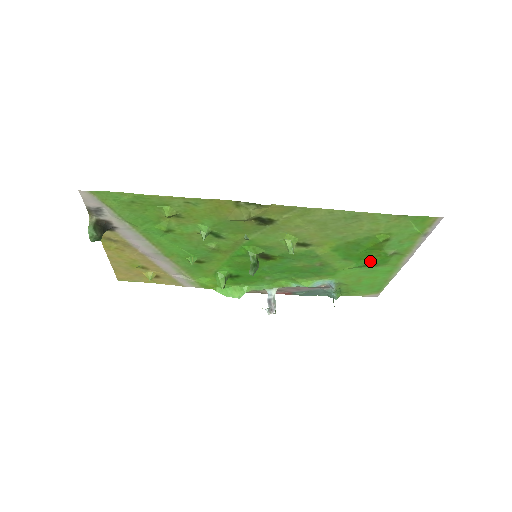
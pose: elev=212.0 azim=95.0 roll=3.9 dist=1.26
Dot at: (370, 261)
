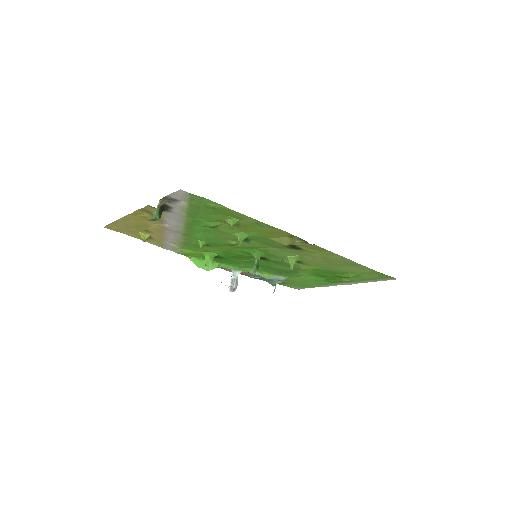
Dot at: (326, 279)
